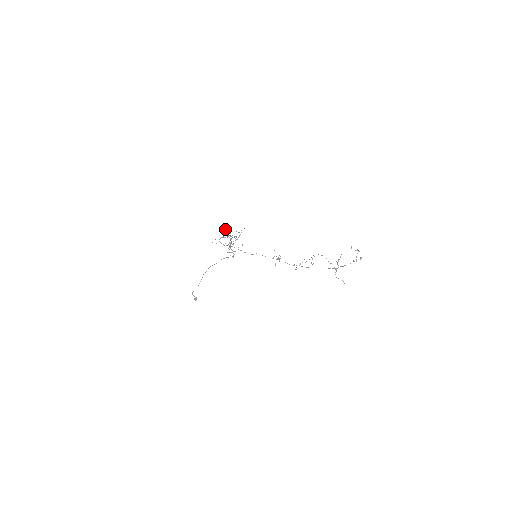
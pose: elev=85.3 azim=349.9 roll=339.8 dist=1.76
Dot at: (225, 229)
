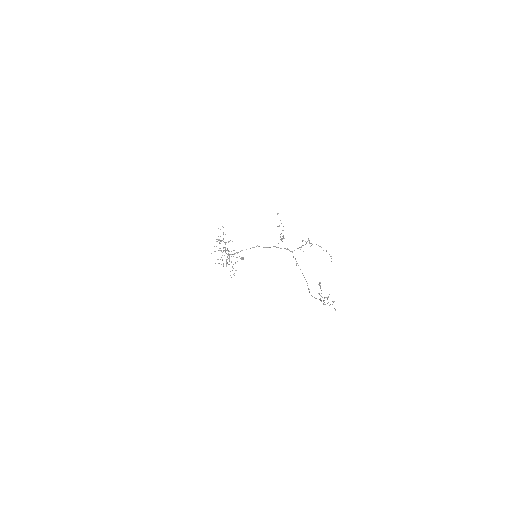
Dot at: (214, 246)
